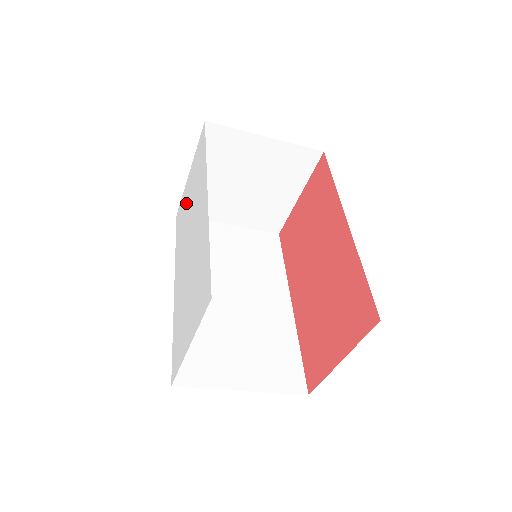
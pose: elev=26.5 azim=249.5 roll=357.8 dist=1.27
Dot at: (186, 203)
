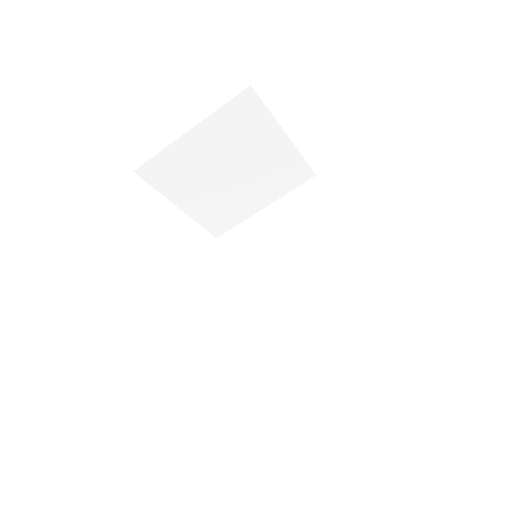
Dot at: occluded
